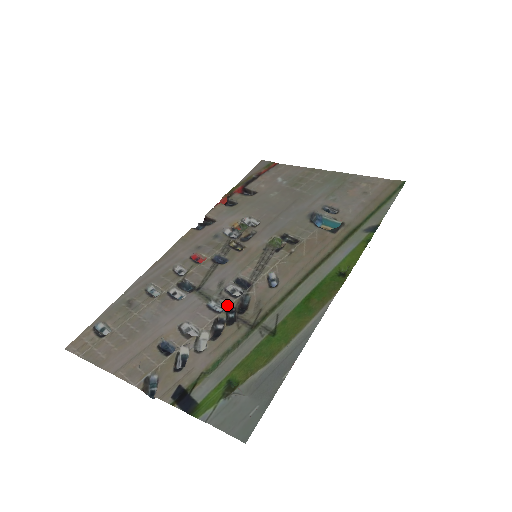
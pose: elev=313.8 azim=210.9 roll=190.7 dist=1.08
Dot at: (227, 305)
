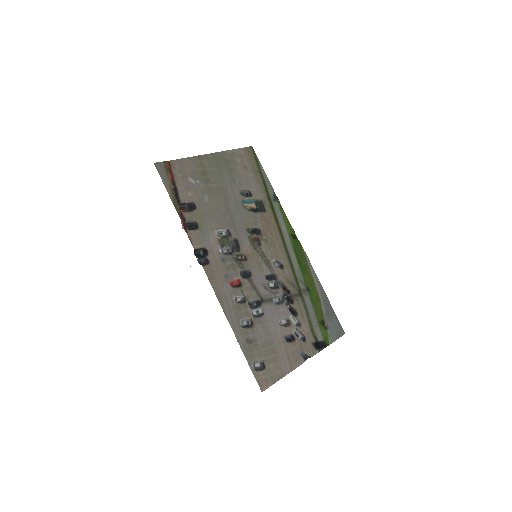
Dot at: (281, 295)
